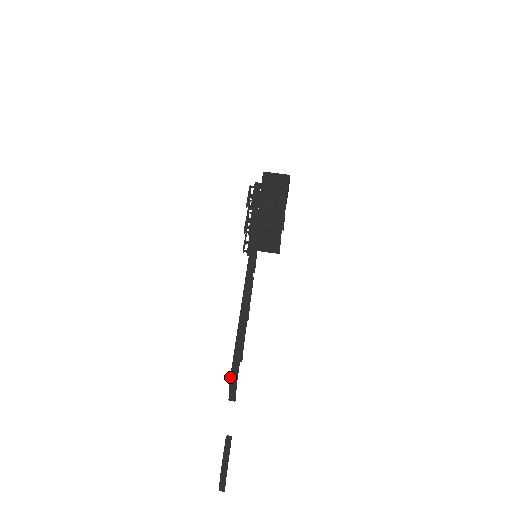
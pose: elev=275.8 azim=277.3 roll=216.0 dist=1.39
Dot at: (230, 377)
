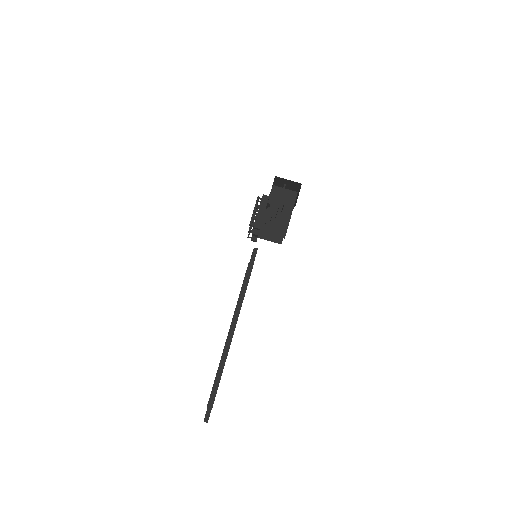
Dot at: (207, 406)
